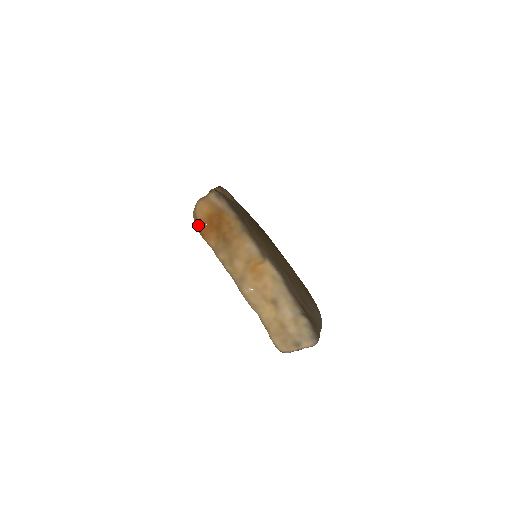
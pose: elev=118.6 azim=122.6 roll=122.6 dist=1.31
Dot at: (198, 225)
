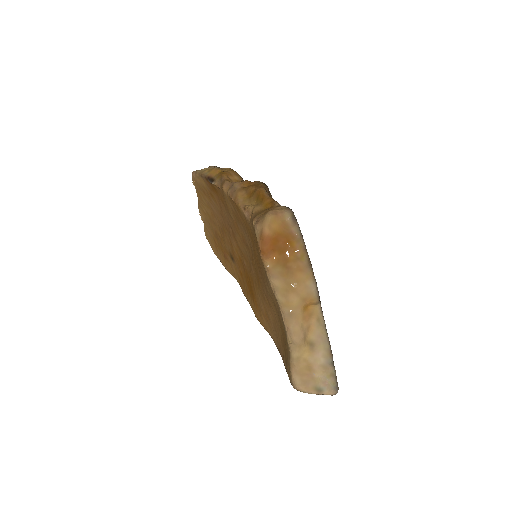
Dot at: (262, 240)
